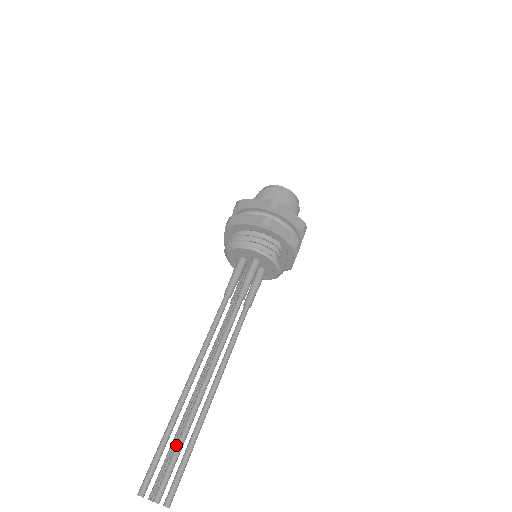
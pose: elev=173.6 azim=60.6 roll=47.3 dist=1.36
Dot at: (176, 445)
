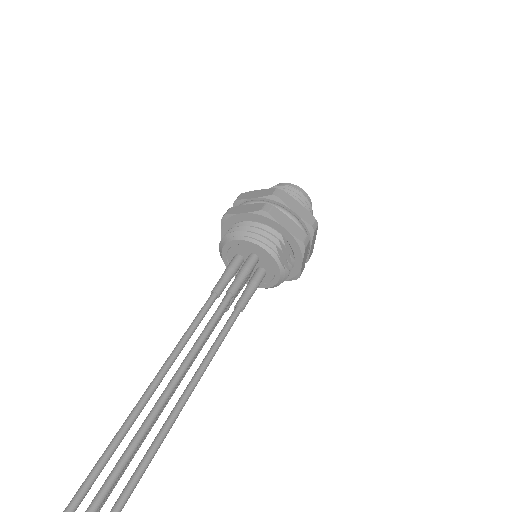
Dot at: occluded
